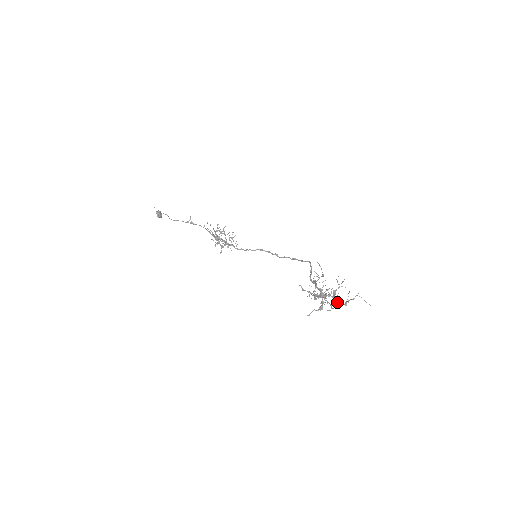
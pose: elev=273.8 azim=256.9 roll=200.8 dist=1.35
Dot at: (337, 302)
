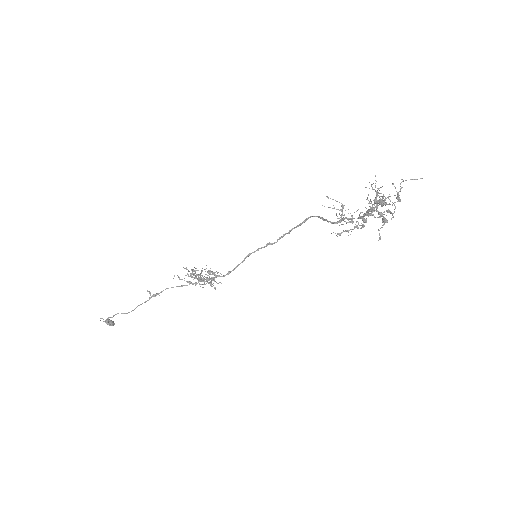
Dot at: occluded
